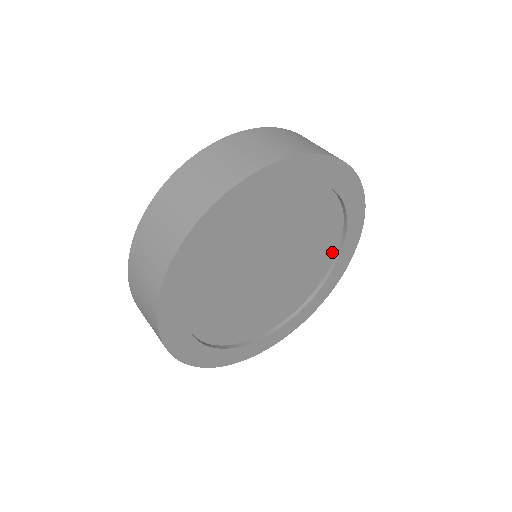
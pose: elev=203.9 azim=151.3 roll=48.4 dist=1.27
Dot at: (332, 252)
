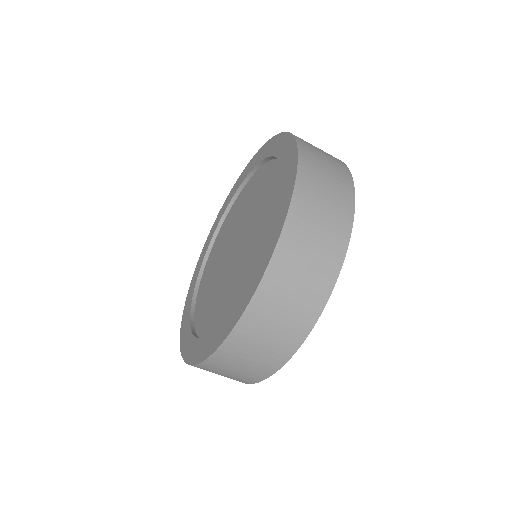
Dot at: occluded
